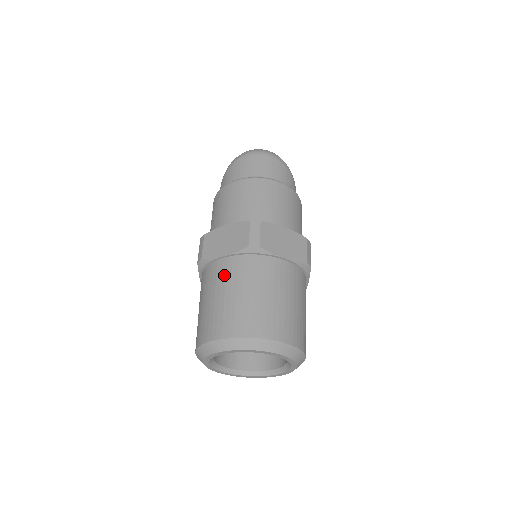
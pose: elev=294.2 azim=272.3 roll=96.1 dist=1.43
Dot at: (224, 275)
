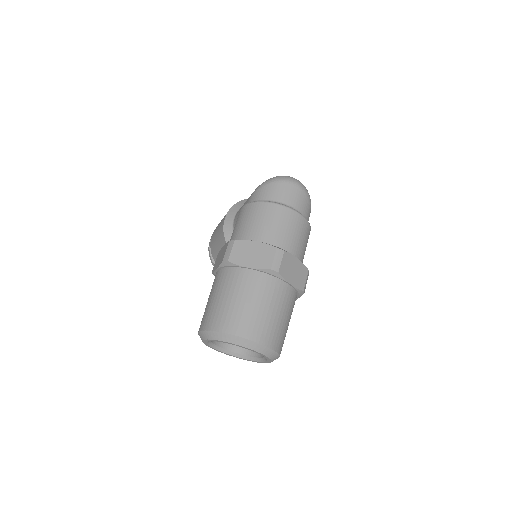
Dot at: (244, 283)
